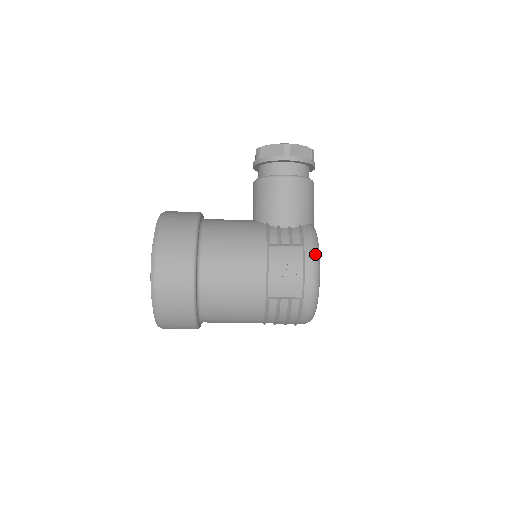
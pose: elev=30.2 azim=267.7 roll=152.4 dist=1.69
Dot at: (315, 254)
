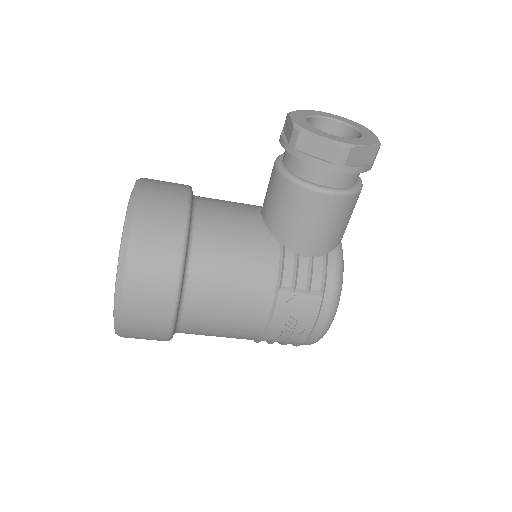
Dot at: (335, 305)
